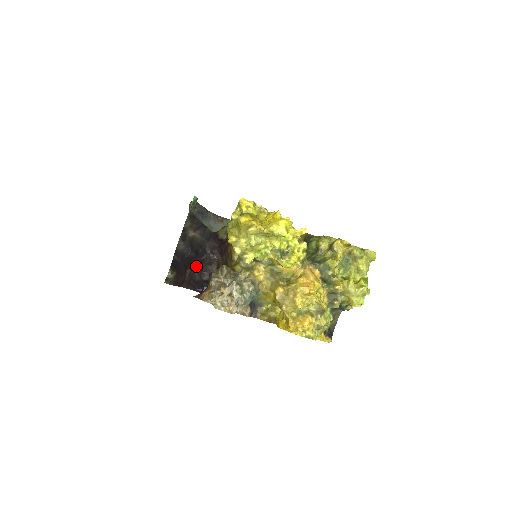
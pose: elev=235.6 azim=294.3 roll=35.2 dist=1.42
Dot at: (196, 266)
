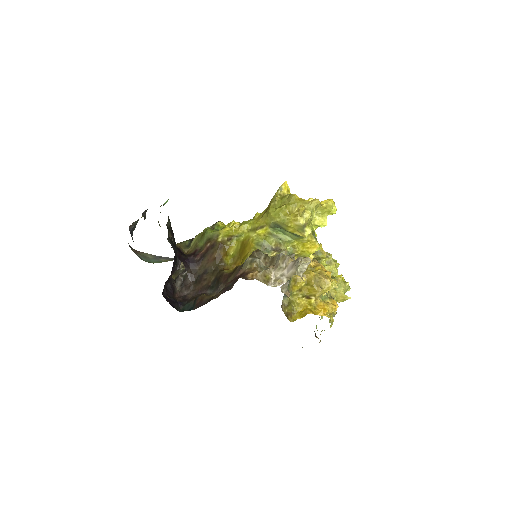
Dot at: occluded
